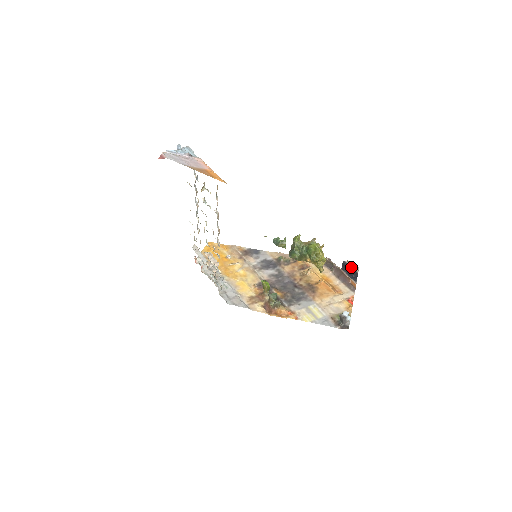
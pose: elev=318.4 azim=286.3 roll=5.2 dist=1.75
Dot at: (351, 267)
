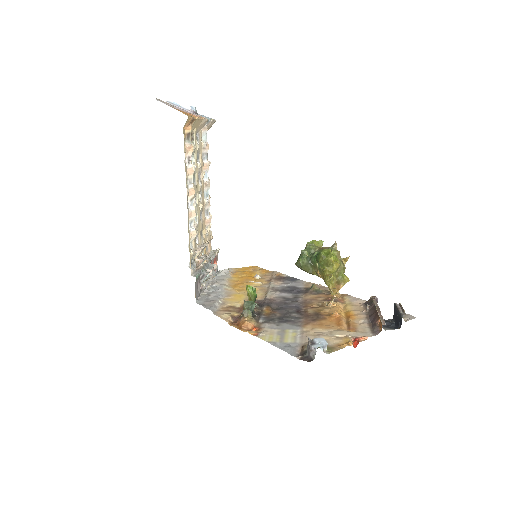
Dot at: (398, 310)
